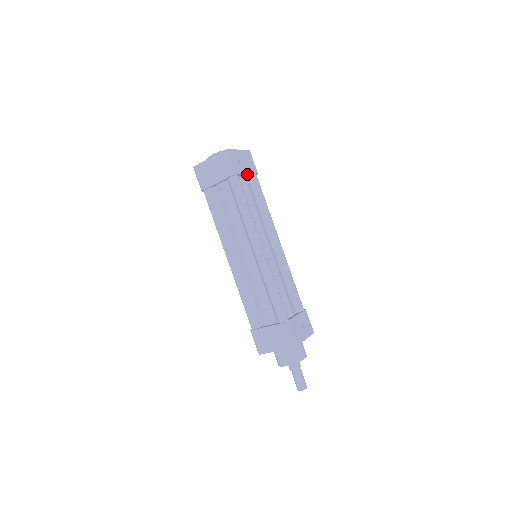
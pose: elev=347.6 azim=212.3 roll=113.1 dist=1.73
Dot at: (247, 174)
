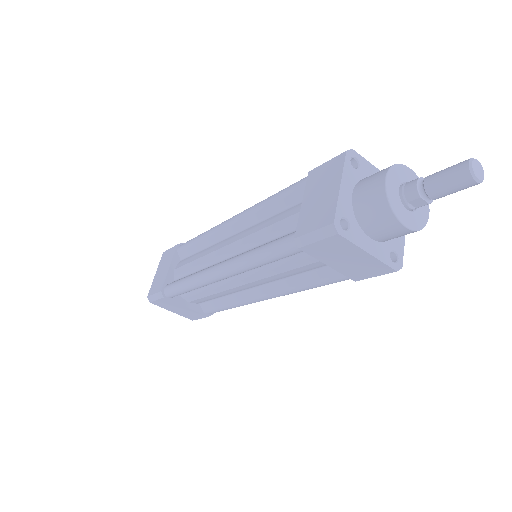
Dot at: occluded
